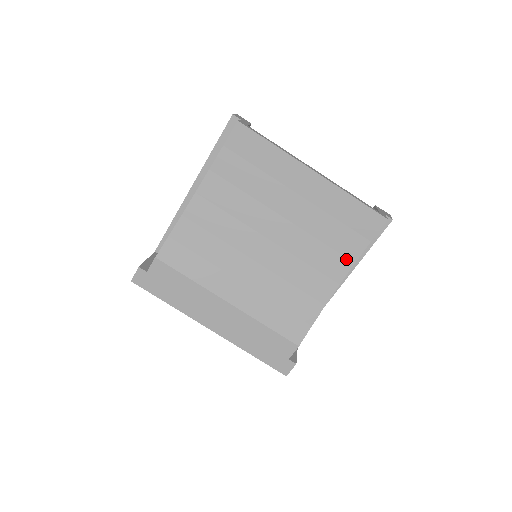
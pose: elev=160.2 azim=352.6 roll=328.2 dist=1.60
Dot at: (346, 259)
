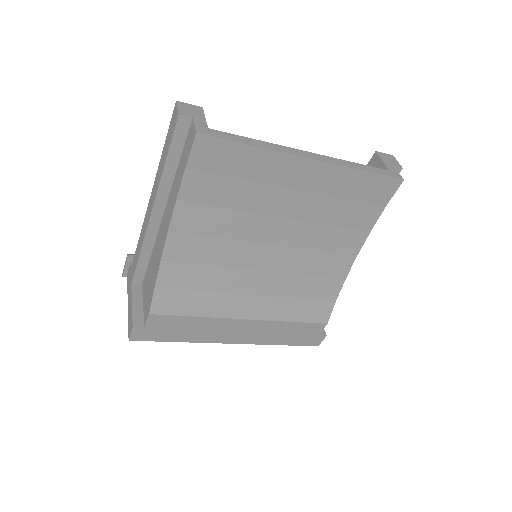
Dot at: (361, 231)
